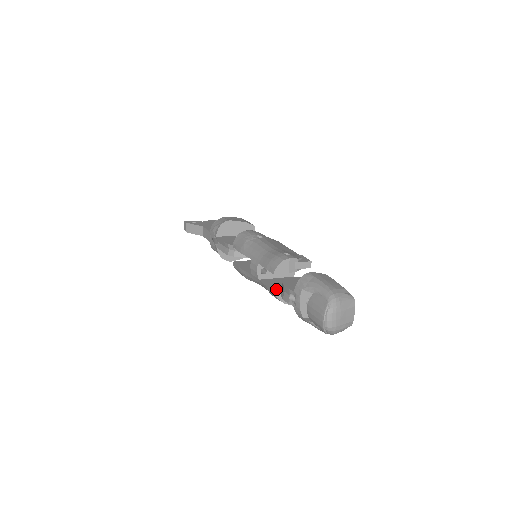
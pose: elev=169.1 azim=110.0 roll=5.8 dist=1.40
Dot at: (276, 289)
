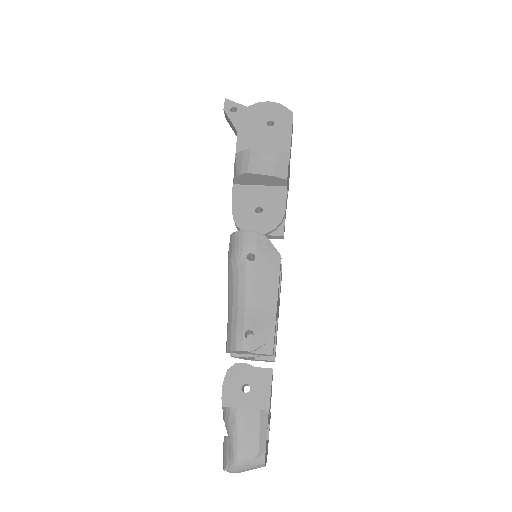
Dot at: occluded
